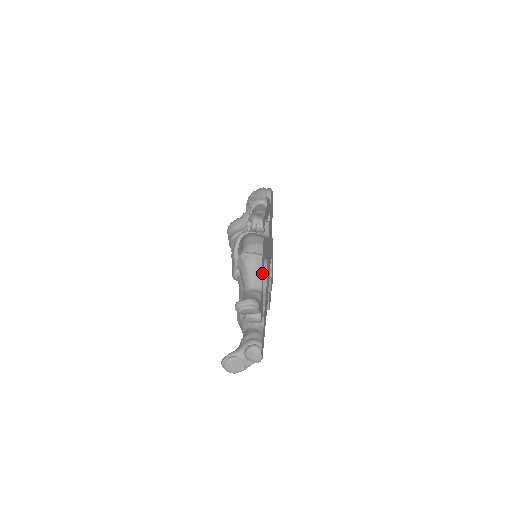
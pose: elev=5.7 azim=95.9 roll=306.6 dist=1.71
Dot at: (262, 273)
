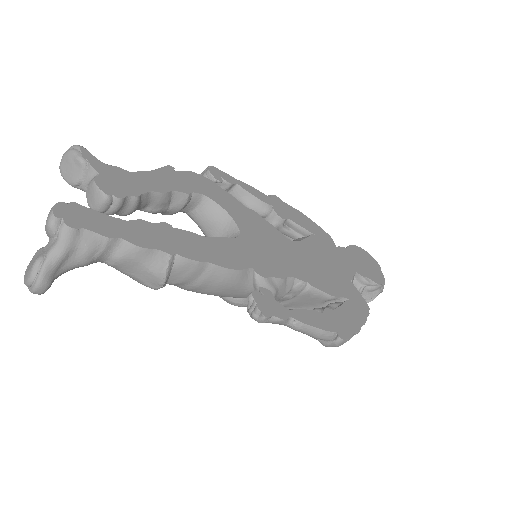
Dot at: (160, 177)
